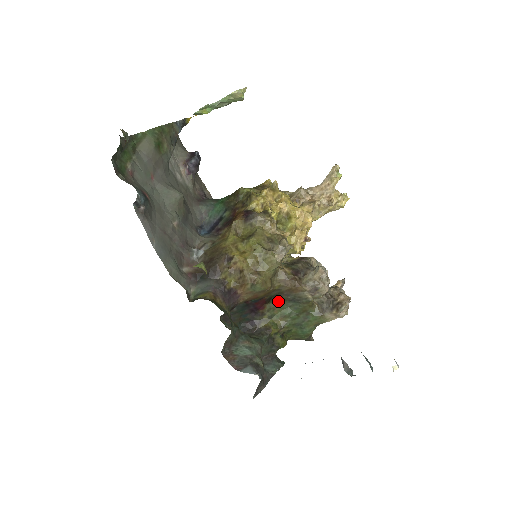
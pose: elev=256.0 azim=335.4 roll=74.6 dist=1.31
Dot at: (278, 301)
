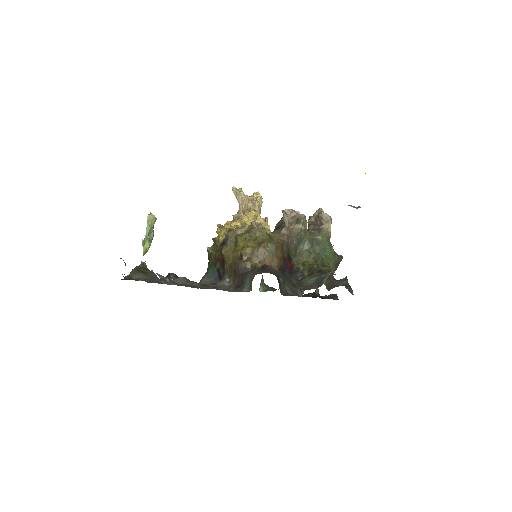
Dot at: (294, 253)
